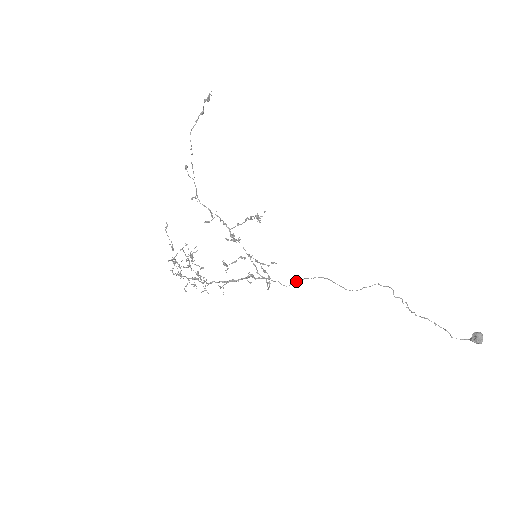
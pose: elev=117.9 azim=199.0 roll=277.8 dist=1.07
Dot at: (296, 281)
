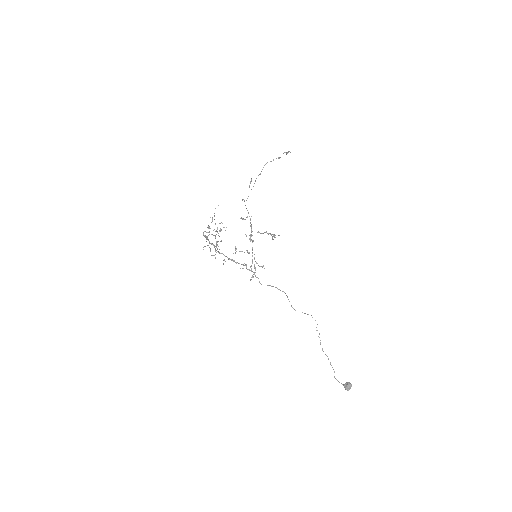
Dot at: (268, 285)
